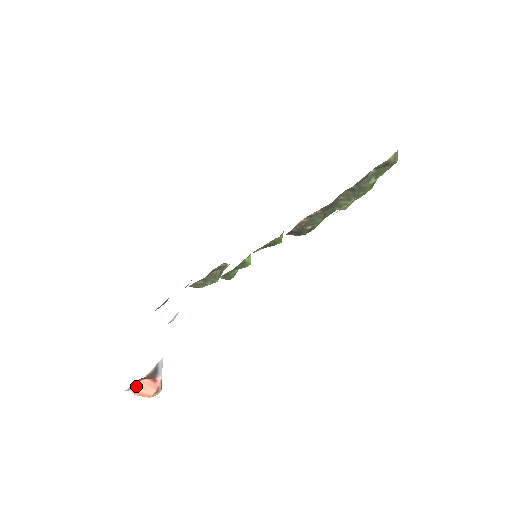
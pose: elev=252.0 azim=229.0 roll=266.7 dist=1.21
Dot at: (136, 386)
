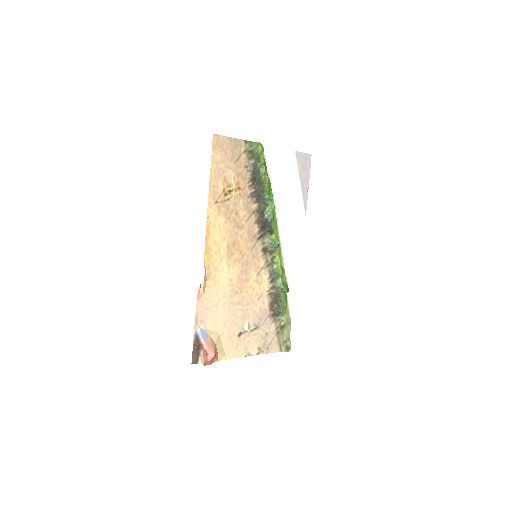
Dot at: (203, 359)
